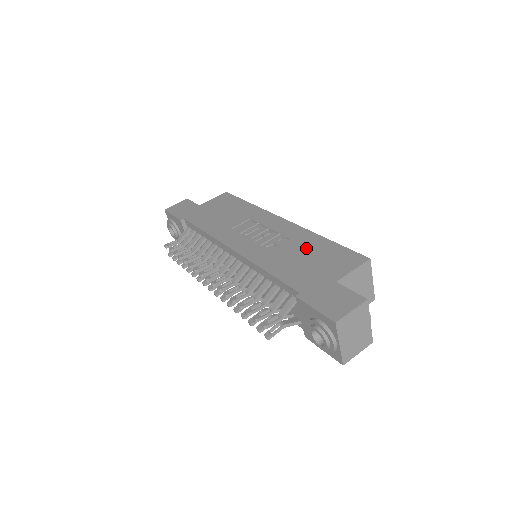
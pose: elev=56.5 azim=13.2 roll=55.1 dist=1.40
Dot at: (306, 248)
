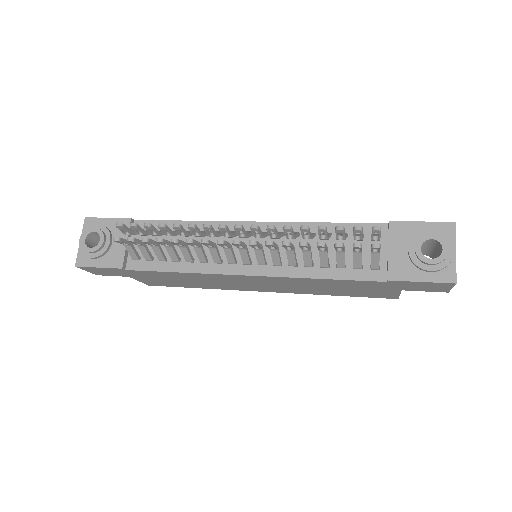
Dot at: occluded
